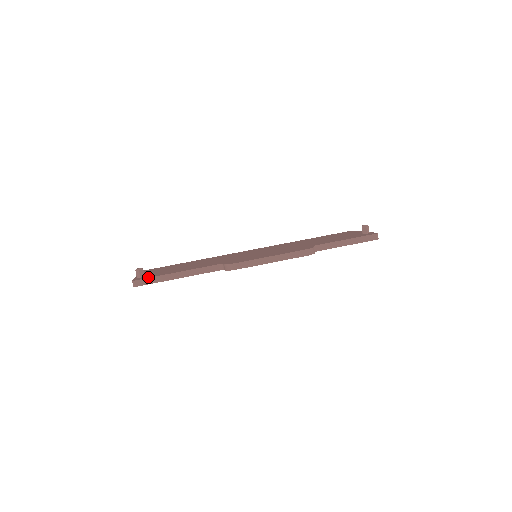
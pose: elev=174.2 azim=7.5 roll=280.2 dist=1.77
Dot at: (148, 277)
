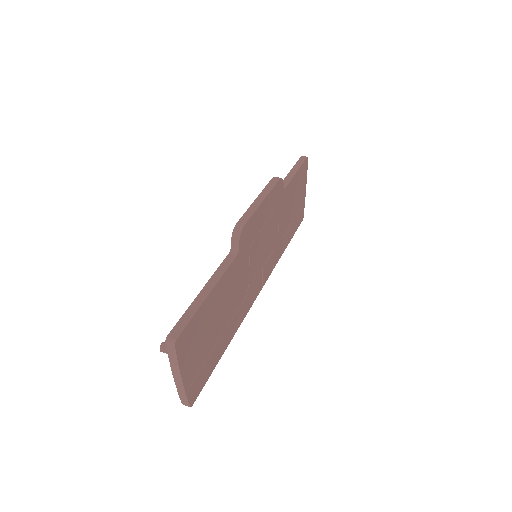
Dot at: (178, 323)
